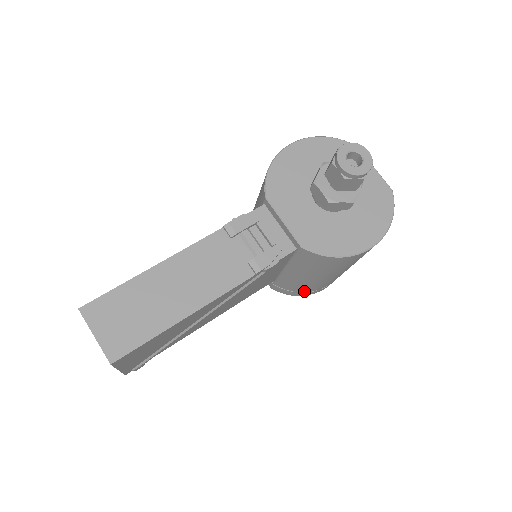
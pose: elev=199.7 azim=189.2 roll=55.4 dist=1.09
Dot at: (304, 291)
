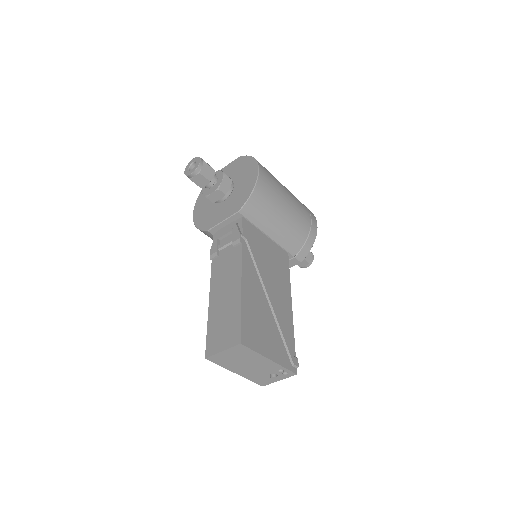
Dot at: (306, 236)
